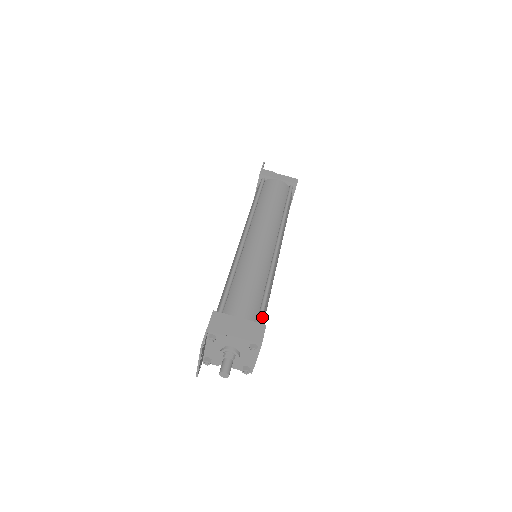
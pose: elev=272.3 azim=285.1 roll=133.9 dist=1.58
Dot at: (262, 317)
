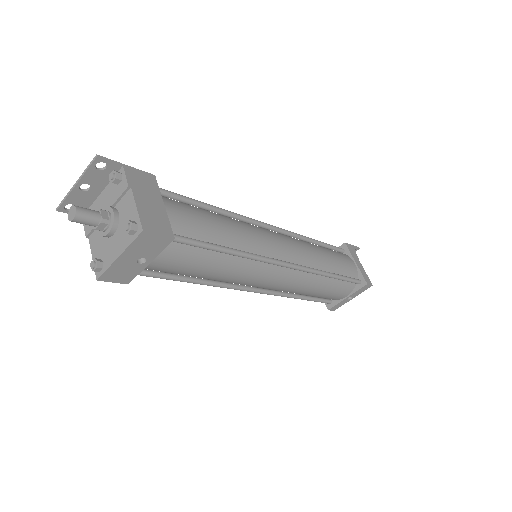
Dot at: (183, 239)
